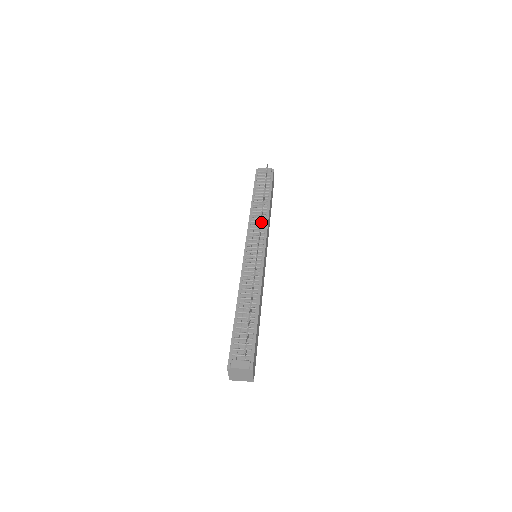
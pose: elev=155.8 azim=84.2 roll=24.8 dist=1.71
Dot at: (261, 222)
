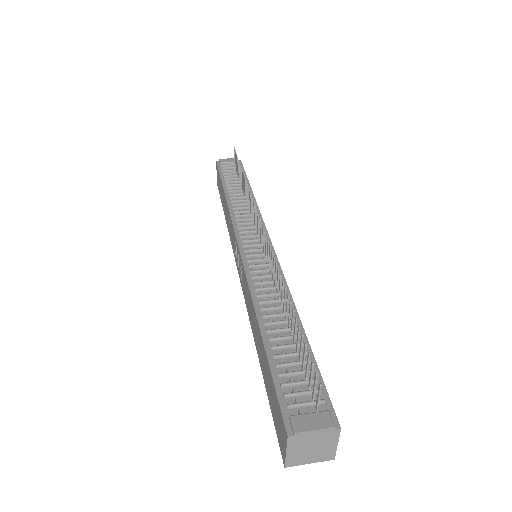
Dot at: (251, 210)
